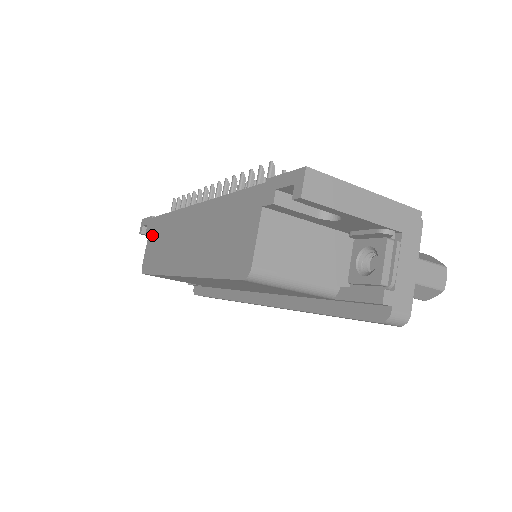
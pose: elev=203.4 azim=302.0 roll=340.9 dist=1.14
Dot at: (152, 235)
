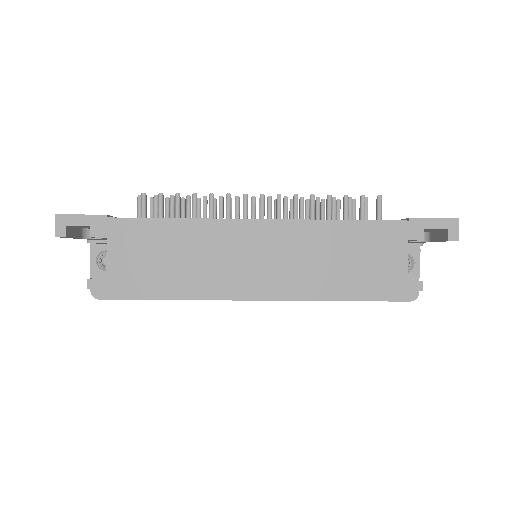
Dot at: (126, 244)
